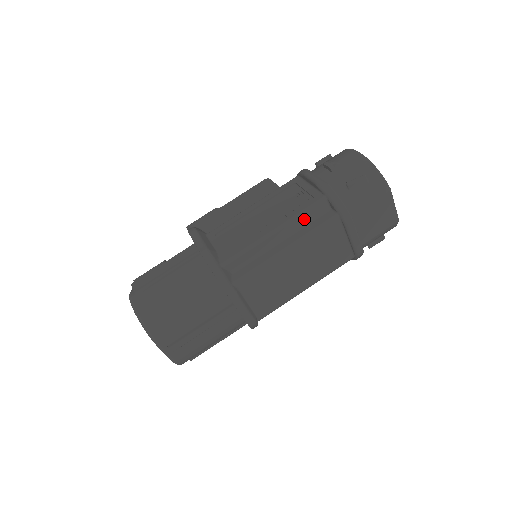
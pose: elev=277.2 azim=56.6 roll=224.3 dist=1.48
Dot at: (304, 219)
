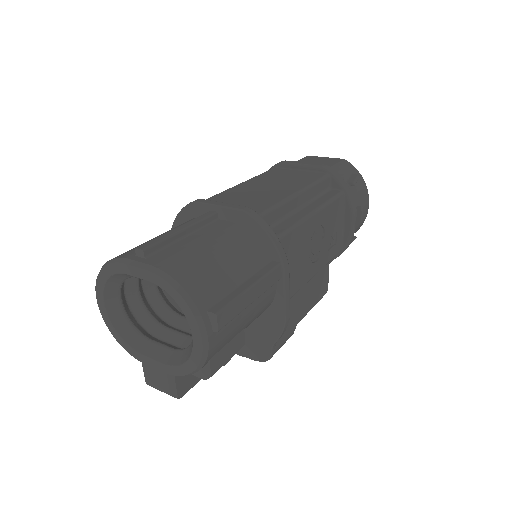
Dot at: occluded
